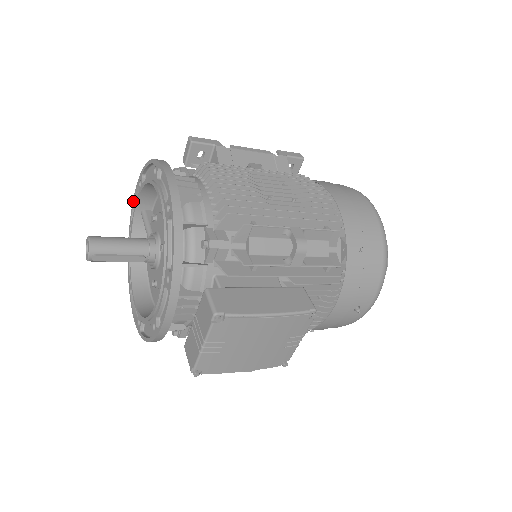
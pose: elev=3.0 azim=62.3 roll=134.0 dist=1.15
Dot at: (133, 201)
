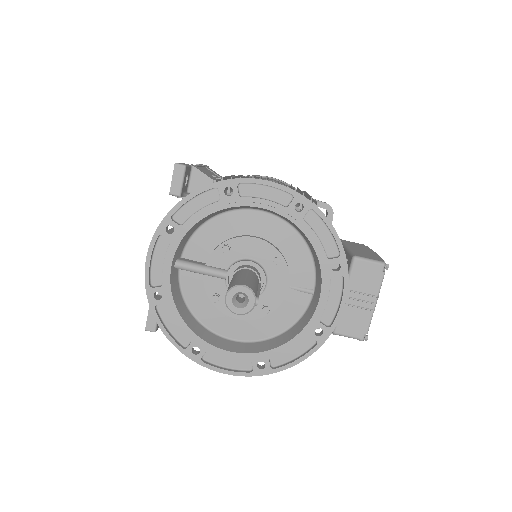
Dot at: (148, 261)
